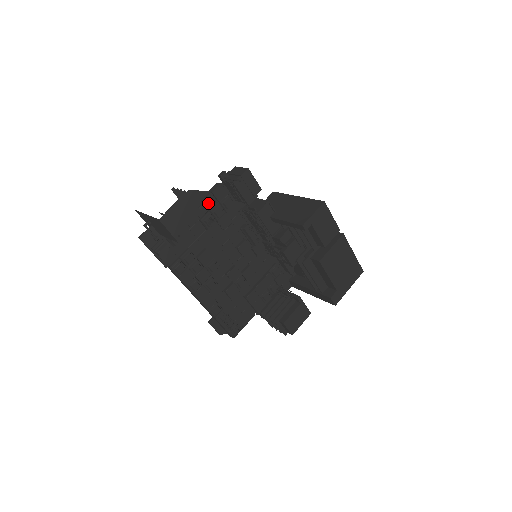
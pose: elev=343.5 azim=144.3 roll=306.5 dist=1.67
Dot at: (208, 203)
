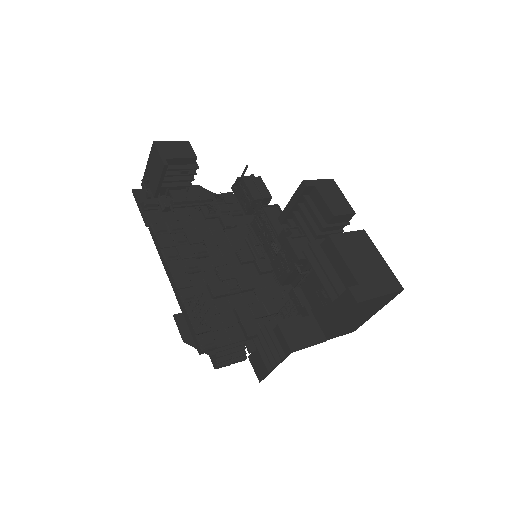
Dot at: (214, 196)
